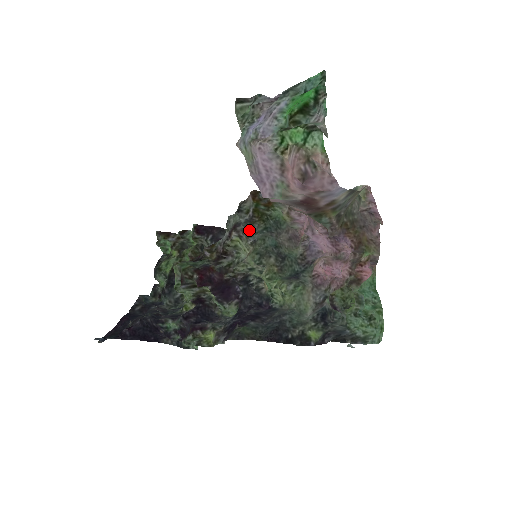
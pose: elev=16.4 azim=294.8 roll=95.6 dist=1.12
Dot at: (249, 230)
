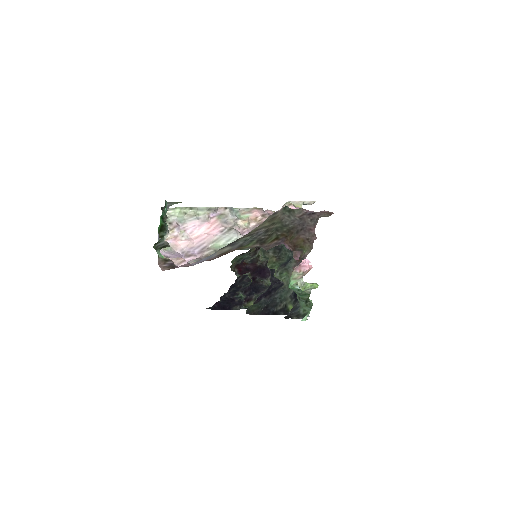
Dot at: occluded
